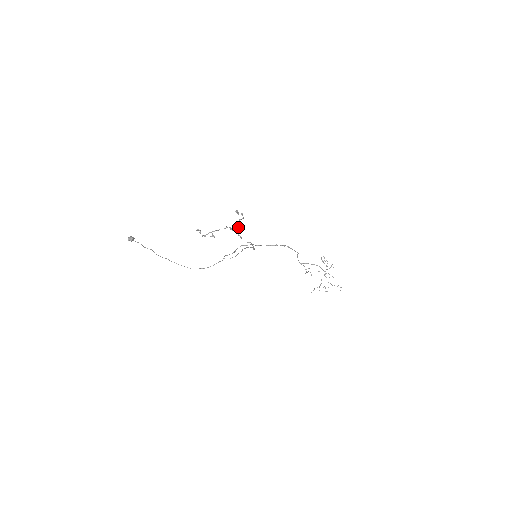
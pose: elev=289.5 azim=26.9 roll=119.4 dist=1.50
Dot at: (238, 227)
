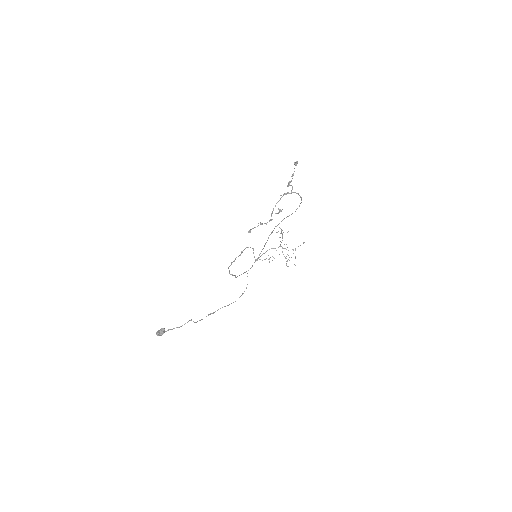
Dot at: (292, 186)
